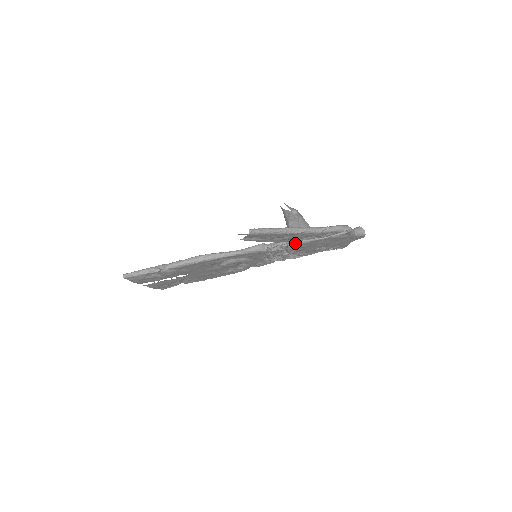
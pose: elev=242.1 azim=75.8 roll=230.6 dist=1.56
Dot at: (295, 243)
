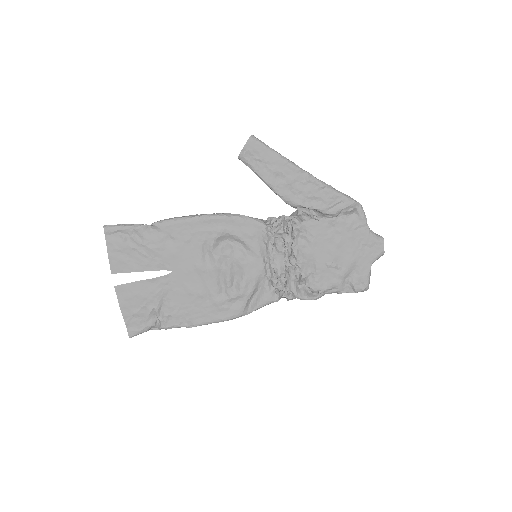
Dot at: (300, 215)
